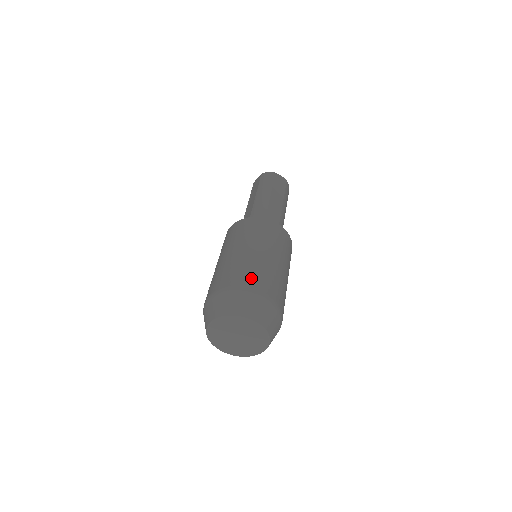
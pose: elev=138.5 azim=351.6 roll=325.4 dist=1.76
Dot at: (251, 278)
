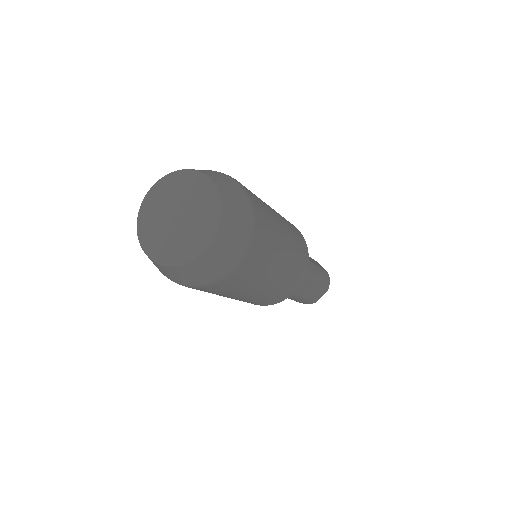
Dot at: occluded
